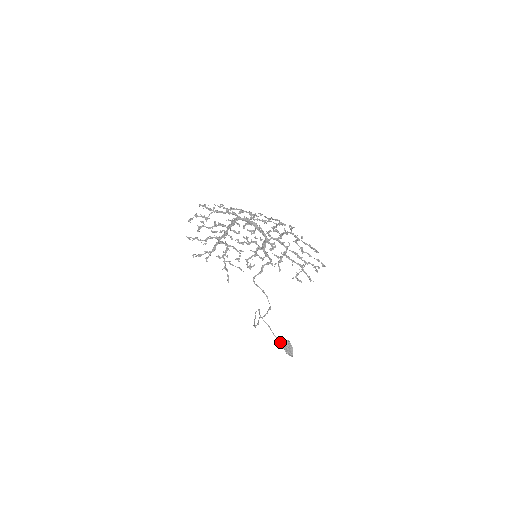
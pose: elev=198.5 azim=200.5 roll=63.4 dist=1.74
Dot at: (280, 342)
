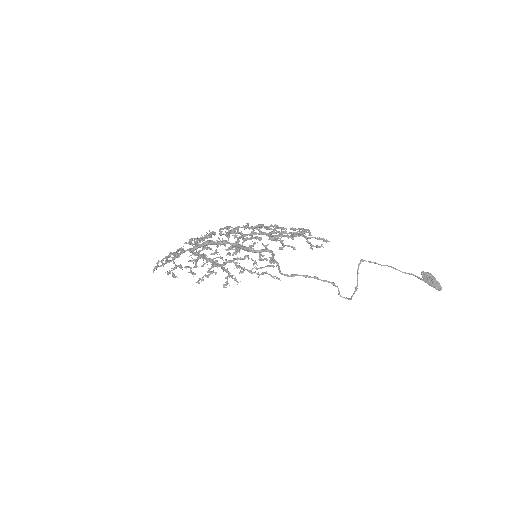
Dot at: (417, 277)
